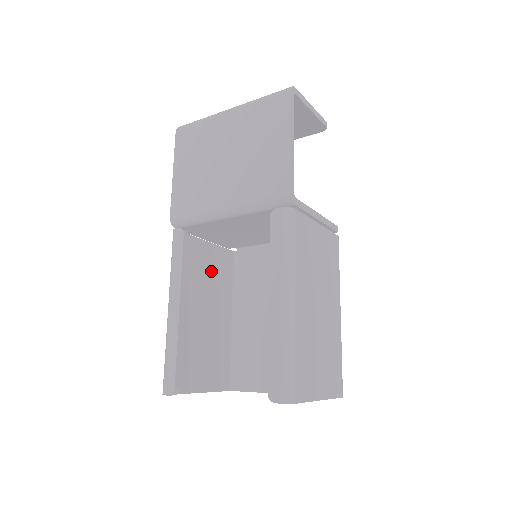
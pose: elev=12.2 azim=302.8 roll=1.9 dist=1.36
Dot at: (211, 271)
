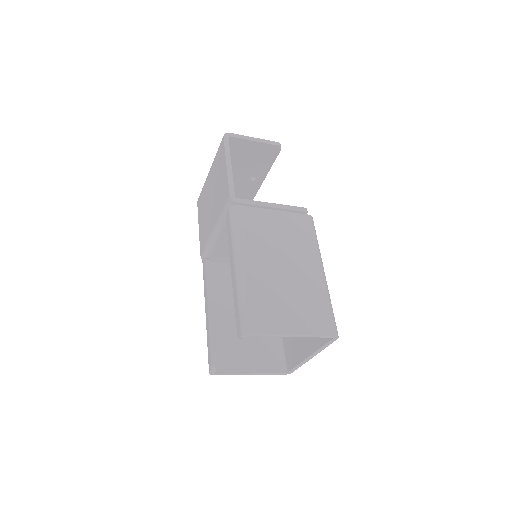
Dot at: occluded
